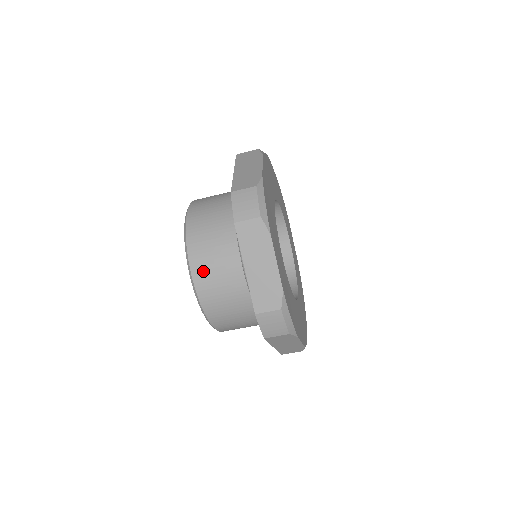
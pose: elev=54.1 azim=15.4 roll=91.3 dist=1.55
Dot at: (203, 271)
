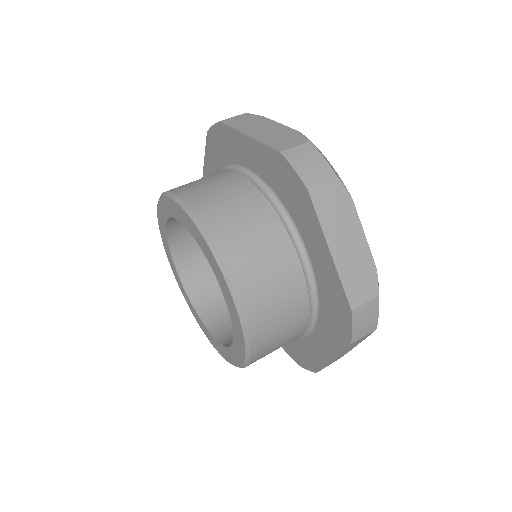
Dot at: (194, 191)
